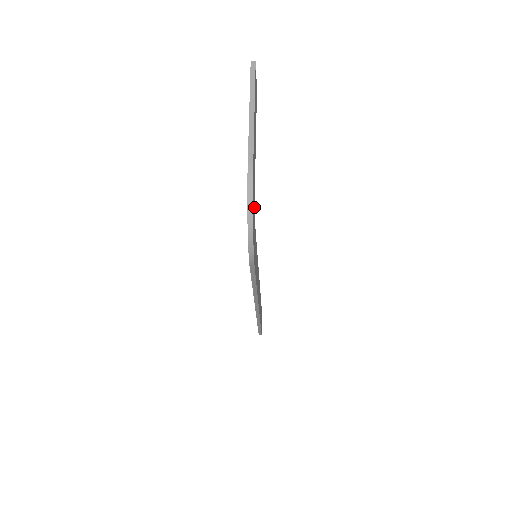
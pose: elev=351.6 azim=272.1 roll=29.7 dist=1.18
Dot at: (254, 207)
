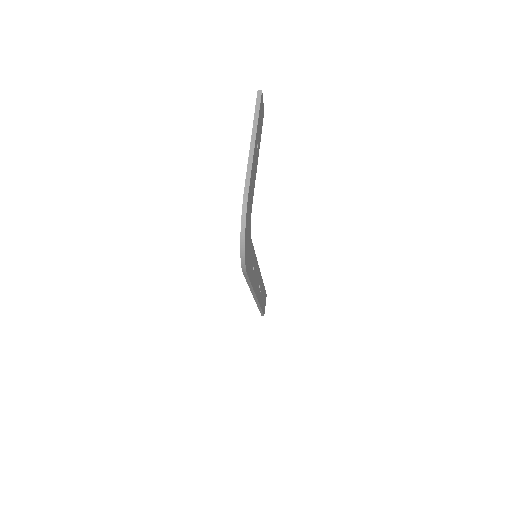
Dot at: (250, 224)
